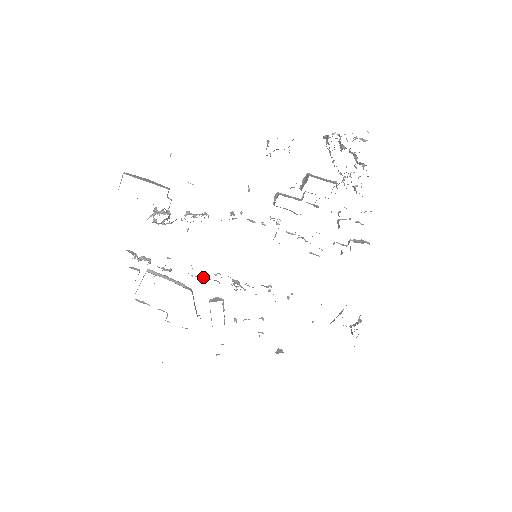
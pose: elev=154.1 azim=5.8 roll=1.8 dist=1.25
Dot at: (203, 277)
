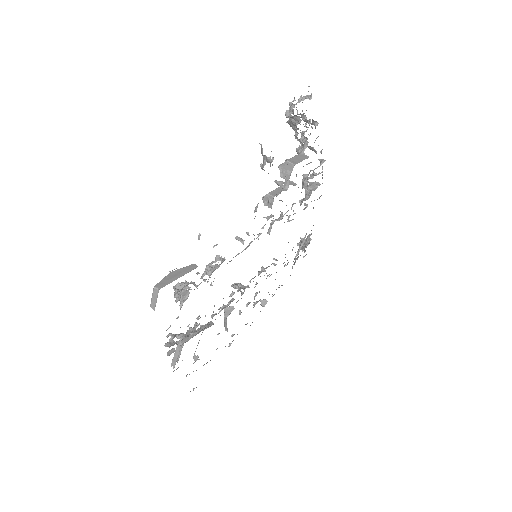
Dot at: (224, 307)
